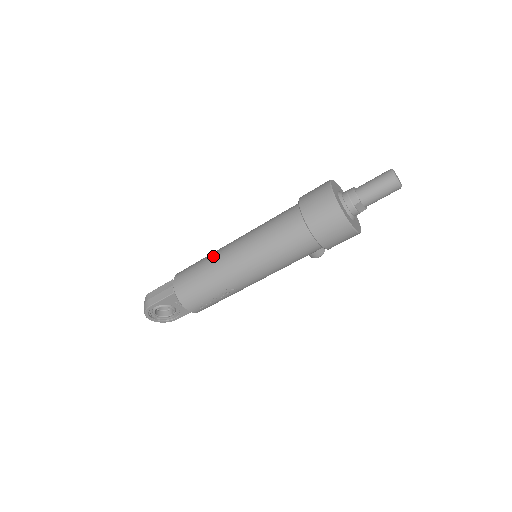
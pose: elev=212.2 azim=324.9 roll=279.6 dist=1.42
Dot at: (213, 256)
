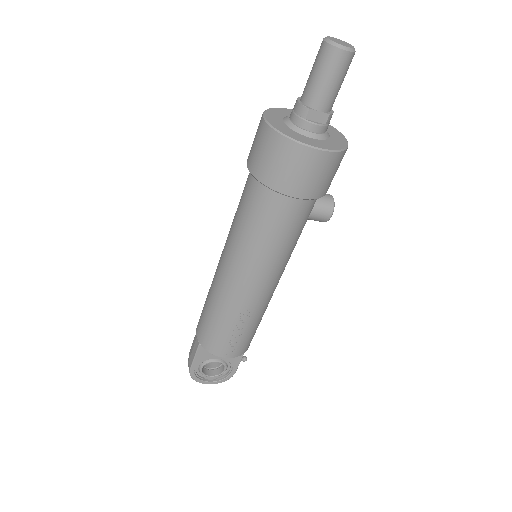
Dot at: (212, 281)
